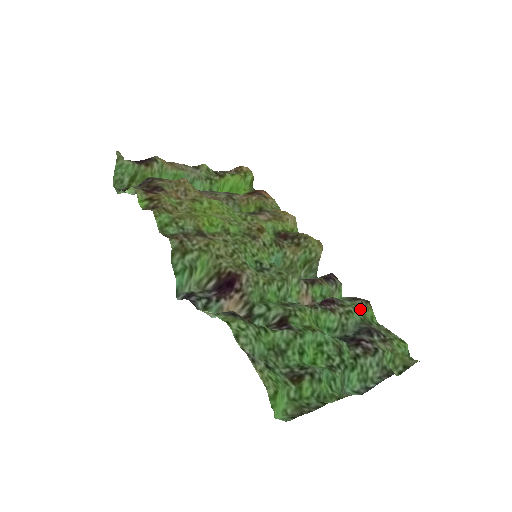
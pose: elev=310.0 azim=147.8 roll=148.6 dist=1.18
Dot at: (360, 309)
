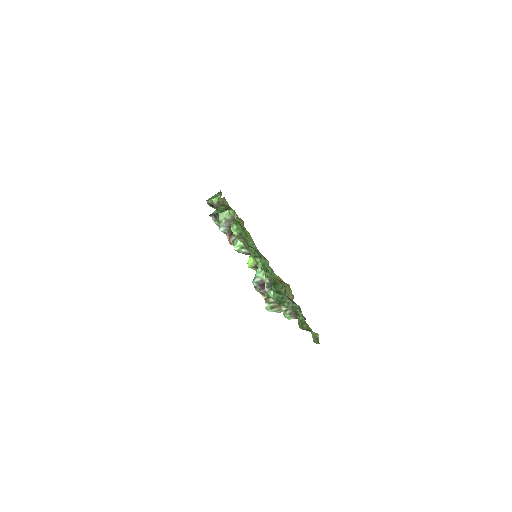
Dot at: occluded
